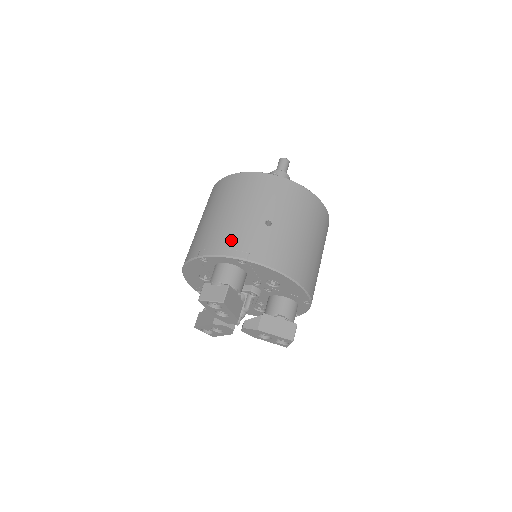
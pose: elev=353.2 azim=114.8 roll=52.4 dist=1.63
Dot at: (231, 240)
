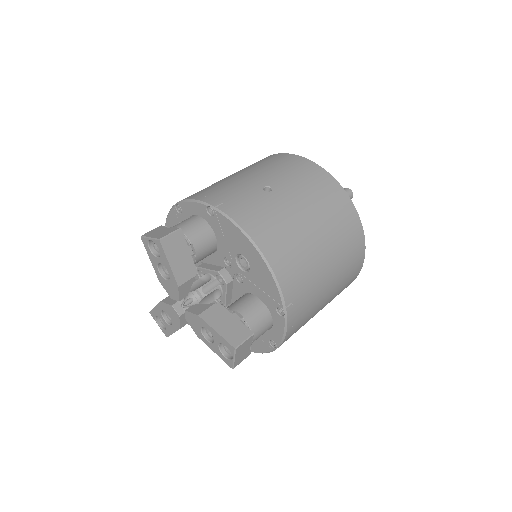
Dot at: (214, 191)
